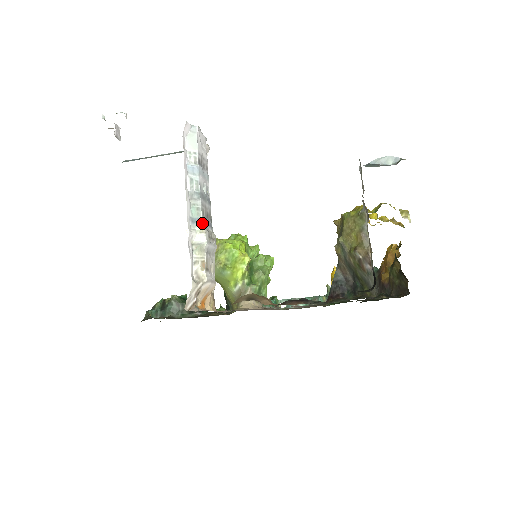
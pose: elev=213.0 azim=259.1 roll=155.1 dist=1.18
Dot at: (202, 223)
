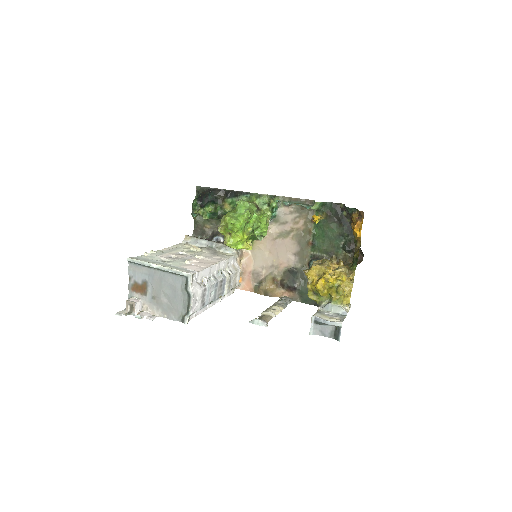
Dot at: (223, 295)
